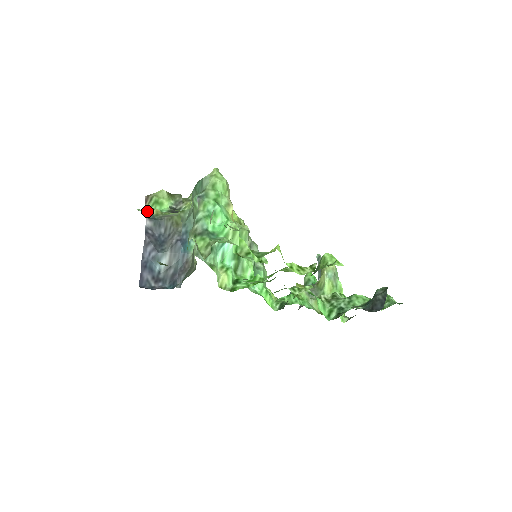
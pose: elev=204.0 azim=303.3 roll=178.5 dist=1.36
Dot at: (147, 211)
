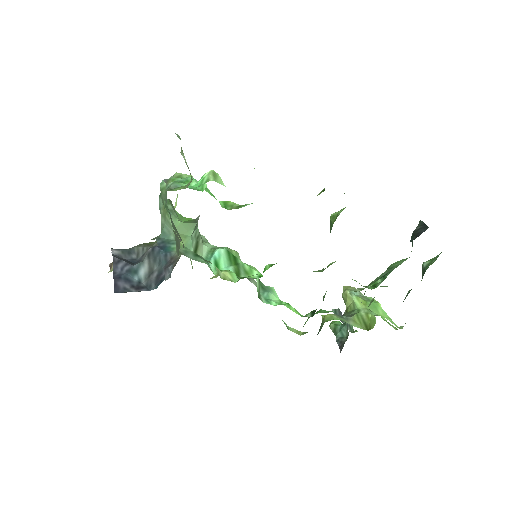
Dot at: occluded
